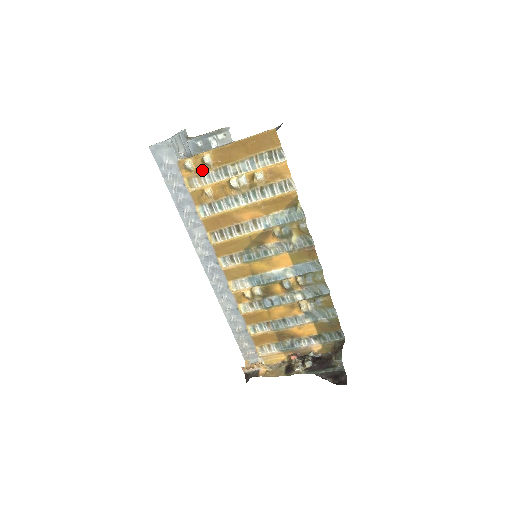
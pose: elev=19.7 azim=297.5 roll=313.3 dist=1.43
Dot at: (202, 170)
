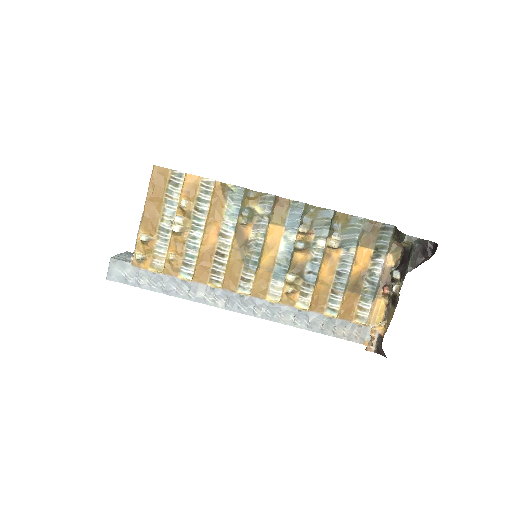
Dot at: (151, 249)
